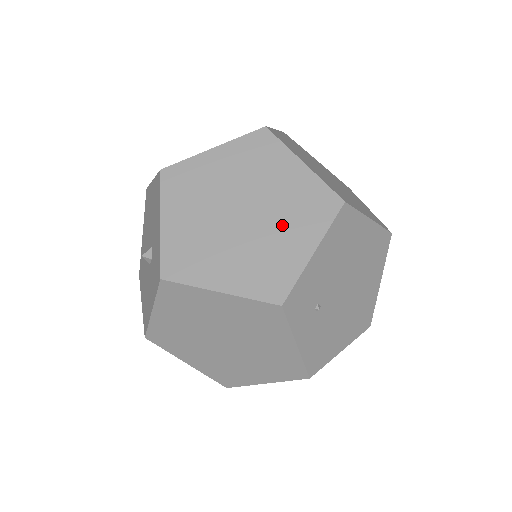
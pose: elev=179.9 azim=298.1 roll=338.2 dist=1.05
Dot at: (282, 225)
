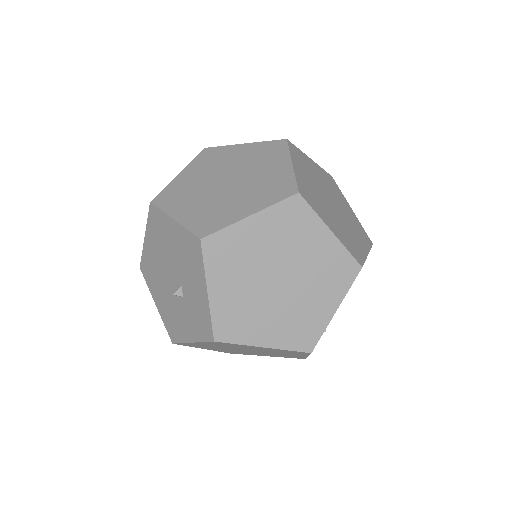
Dot at: (313, 290)
